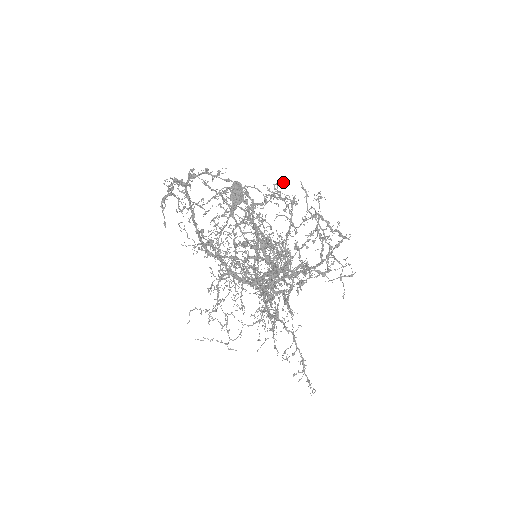
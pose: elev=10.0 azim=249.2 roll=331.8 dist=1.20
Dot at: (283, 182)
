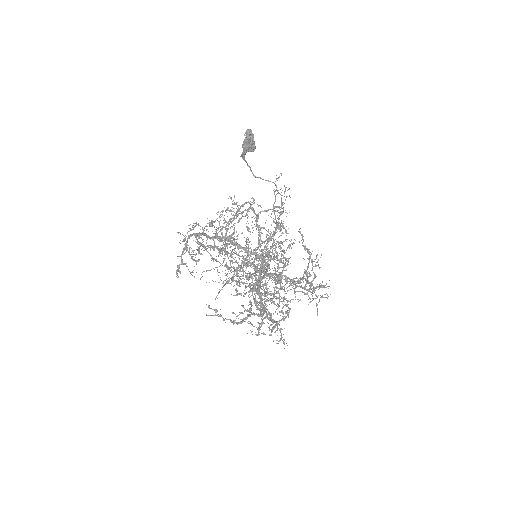
Dot at: occluded
